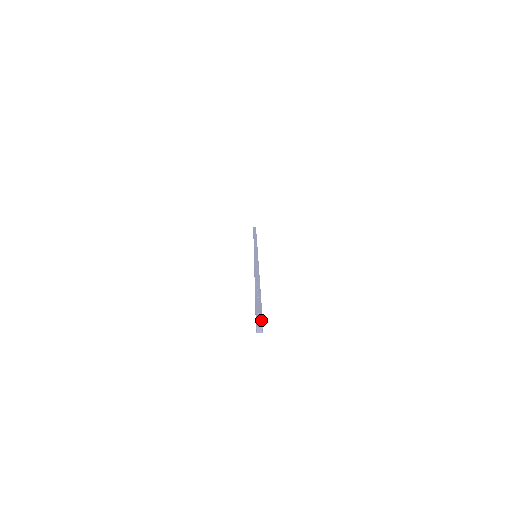
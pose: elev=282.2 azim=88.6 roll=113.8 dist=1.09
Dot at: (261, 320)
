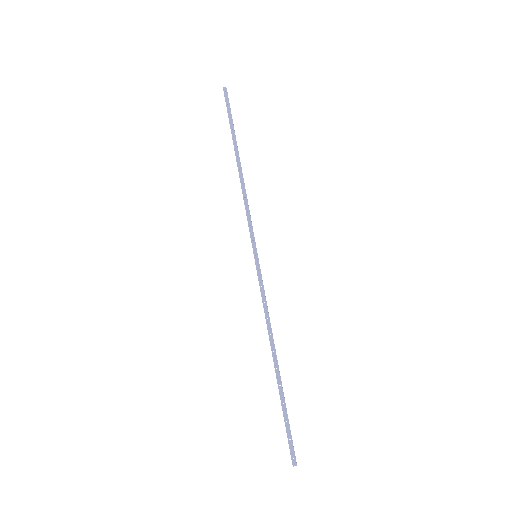
Dot at: (294, 454)
